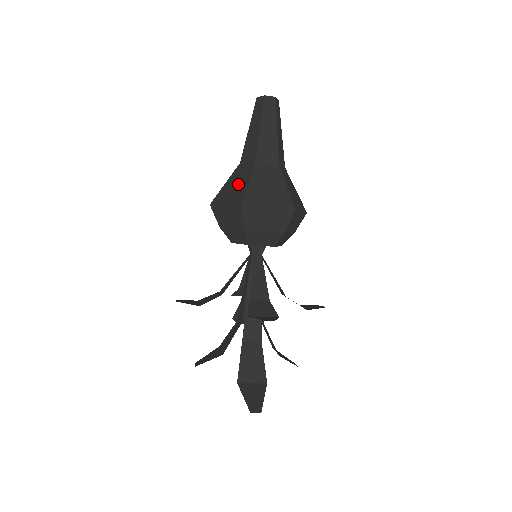
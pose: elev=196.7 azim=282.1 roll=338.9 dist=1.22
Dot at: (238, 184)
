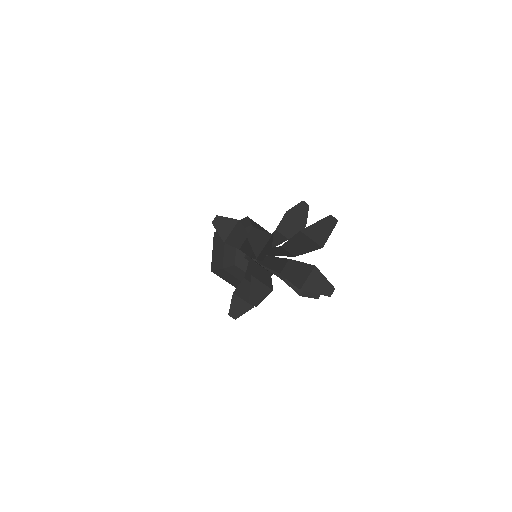
Dot at: occluded
